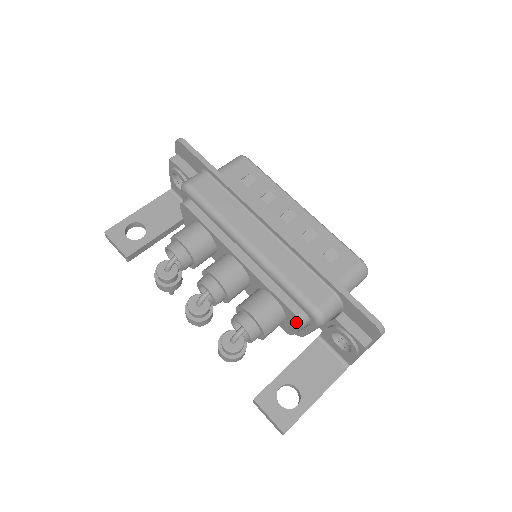
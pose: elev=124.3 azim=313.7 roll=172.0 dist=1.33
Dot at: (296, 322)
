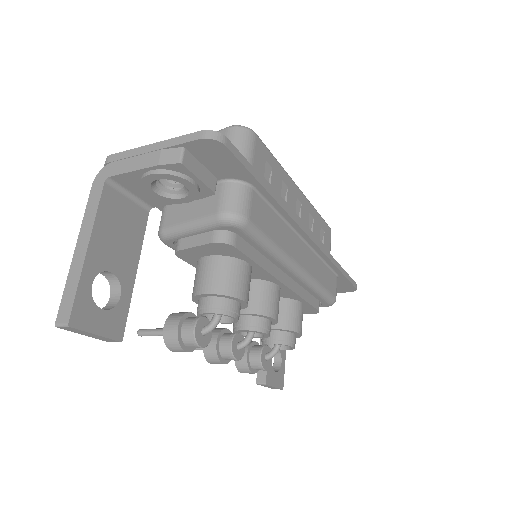
Dot at: (309, 312)
